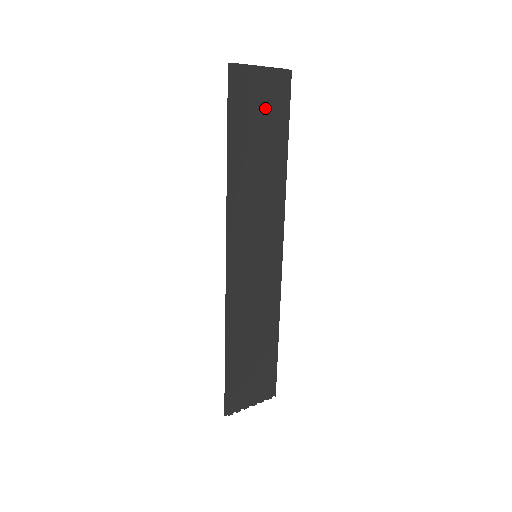
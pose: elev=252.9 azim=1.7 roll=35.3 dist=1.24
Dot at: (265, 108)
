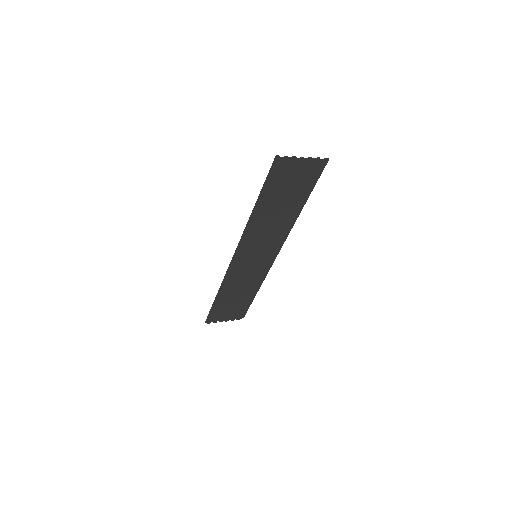
Dot at: (296, 181)
